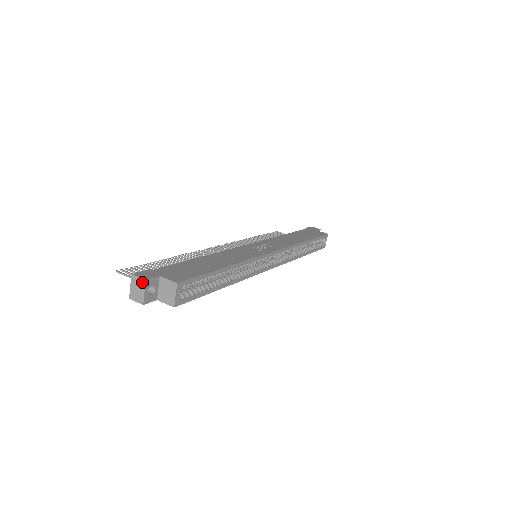
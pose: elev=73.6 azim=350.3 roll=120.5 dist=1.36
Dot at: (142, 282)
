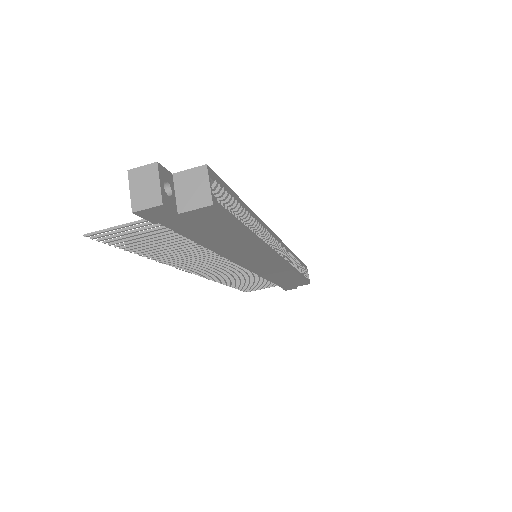
Dot at: (151, 169)
